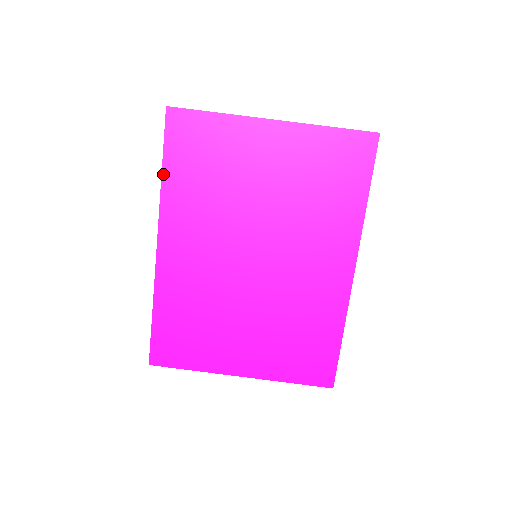
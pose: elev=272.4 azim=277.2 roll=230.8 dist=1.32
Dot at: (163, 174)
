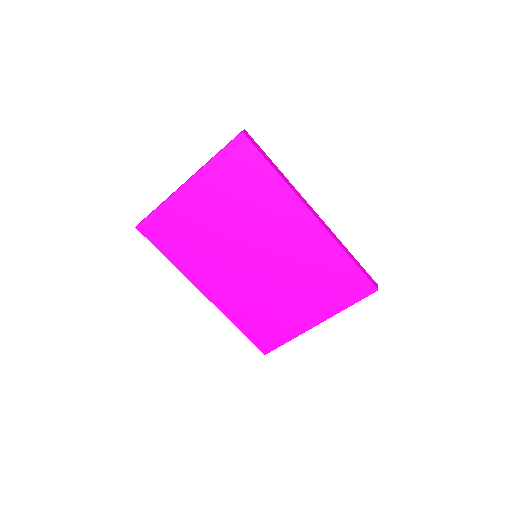
Dot at: (169, 259)
